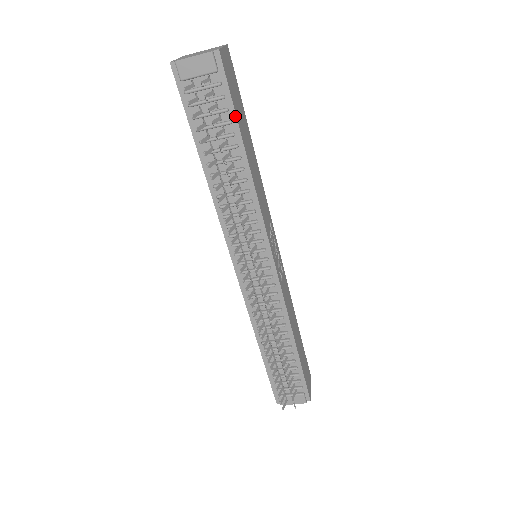
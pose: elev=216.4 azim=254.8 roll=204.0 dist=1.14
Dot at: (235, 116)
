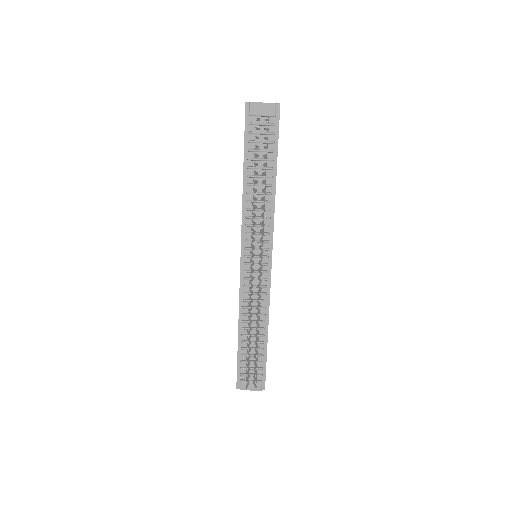
Dot at: (277, 148)
